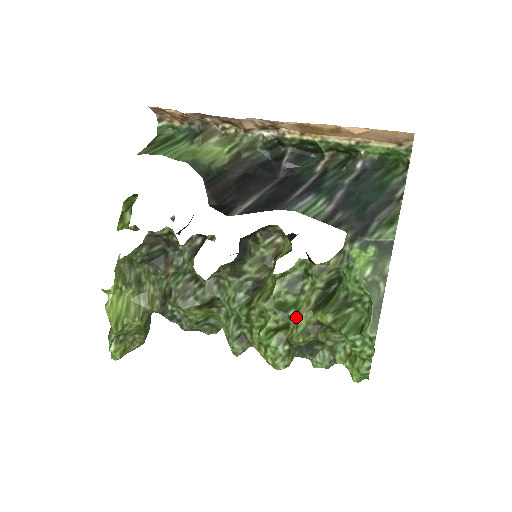
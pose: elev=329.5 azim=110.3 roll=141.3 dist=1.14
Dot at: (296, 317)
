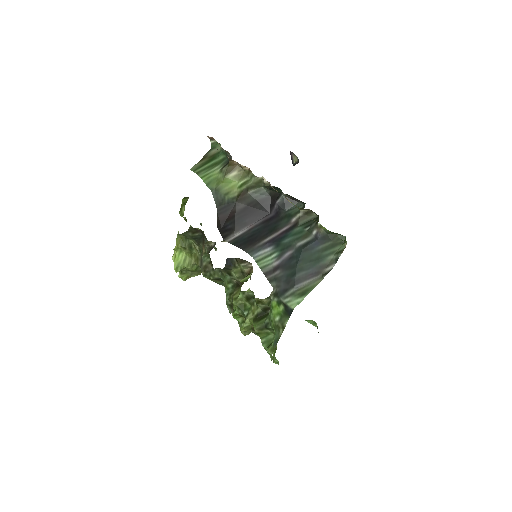
Dot at: (246, 317)
